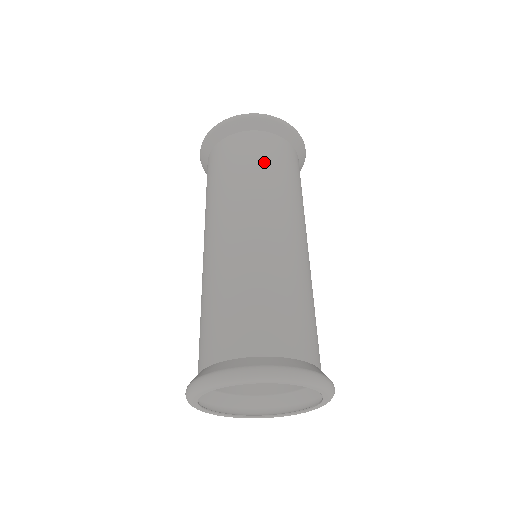
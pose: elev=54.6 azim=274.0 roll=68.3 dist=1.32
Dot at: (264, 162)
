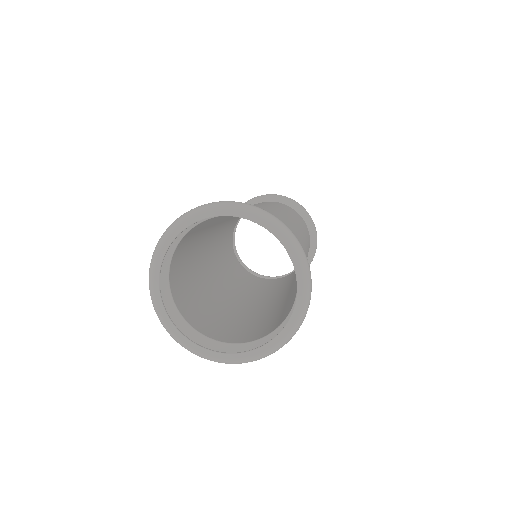
Dot at: occluded
